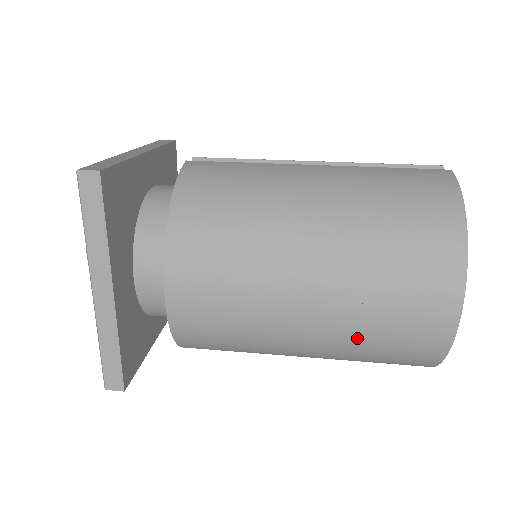
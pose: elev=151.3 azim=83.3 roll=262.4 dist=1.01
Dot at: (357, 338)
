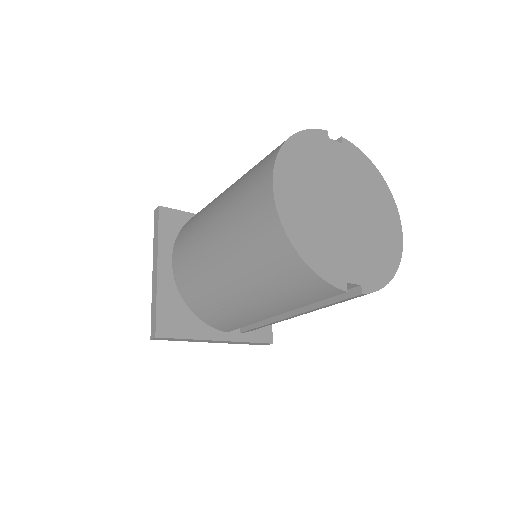
Dot at: (238, 245)
